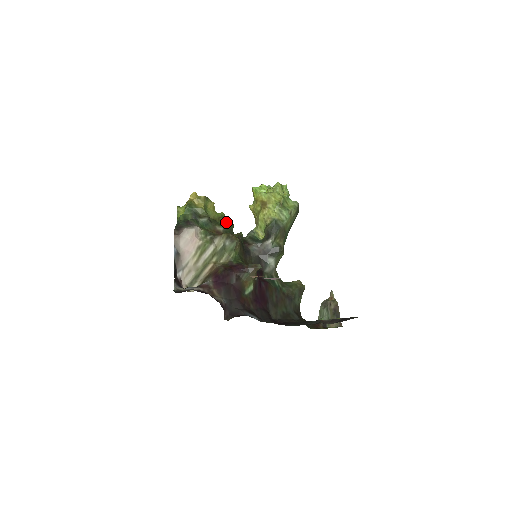
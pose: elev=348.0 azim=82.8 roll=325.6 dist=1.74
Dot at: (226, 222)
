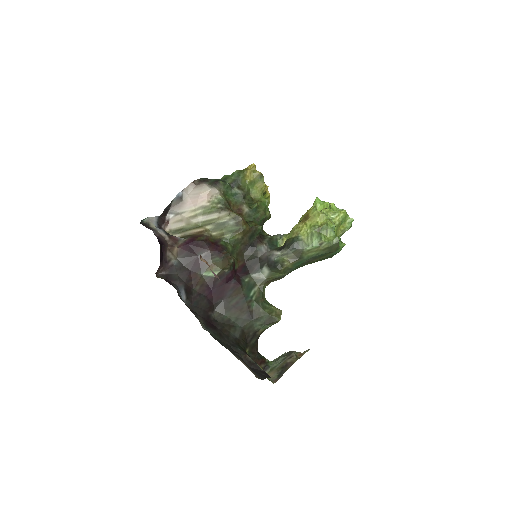
Dot at: (259, 208)
